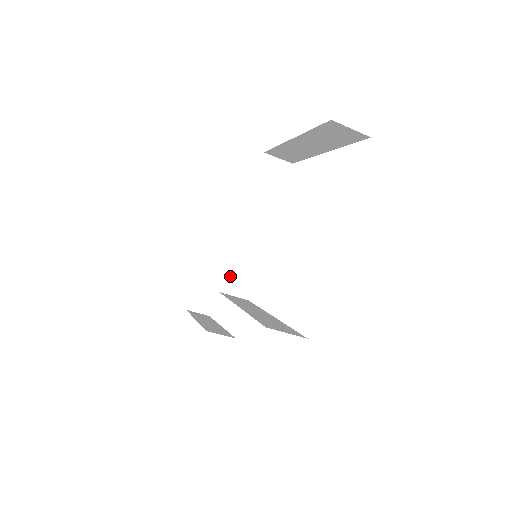
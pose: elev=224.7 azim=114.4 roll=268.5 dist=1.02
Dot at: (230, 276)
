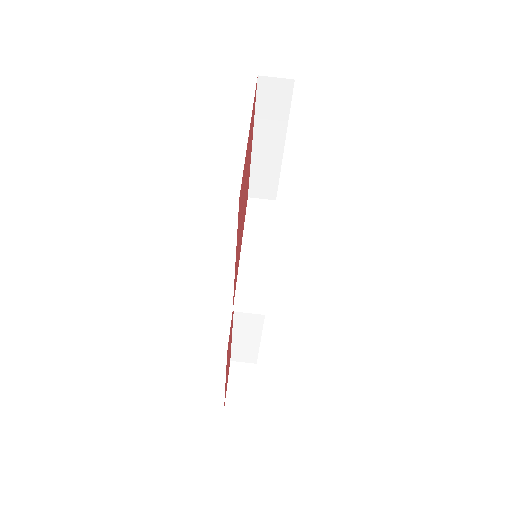
Dot at: (241, 295)
